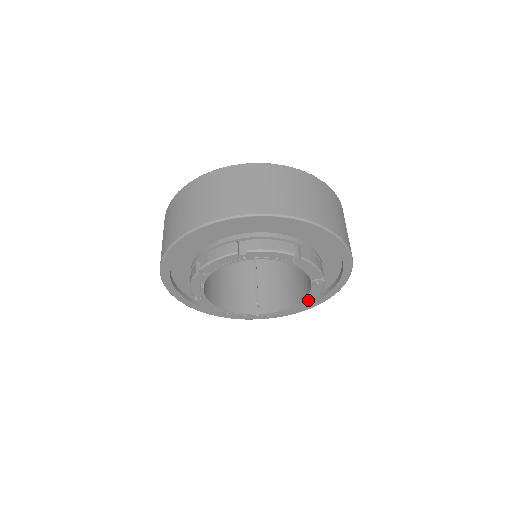
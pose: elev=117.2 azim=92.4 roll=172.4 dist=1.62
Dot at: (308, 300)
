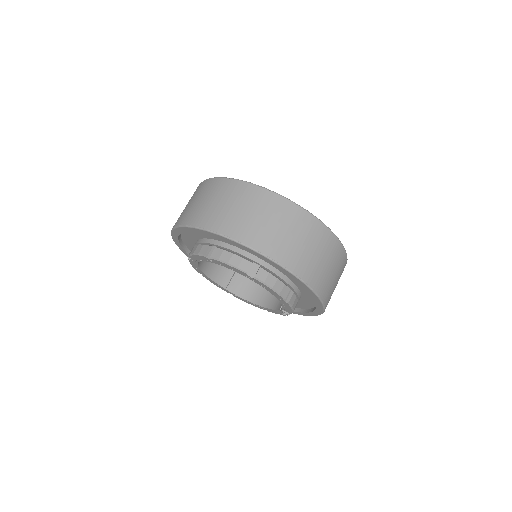
Dot at: (268, 310)
